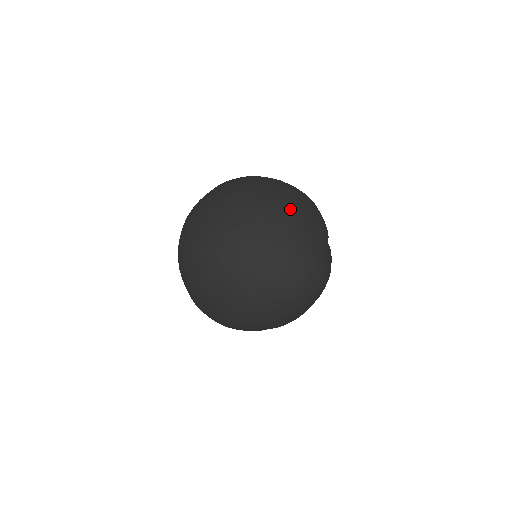
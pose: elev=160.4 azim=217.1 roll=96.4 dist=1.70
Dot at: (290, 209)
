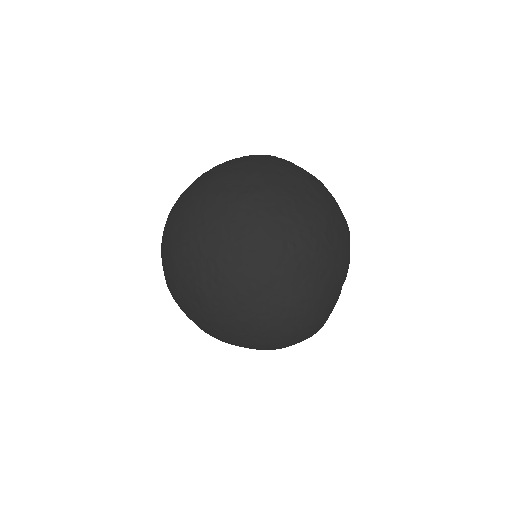
Dot at: (311, 249)
